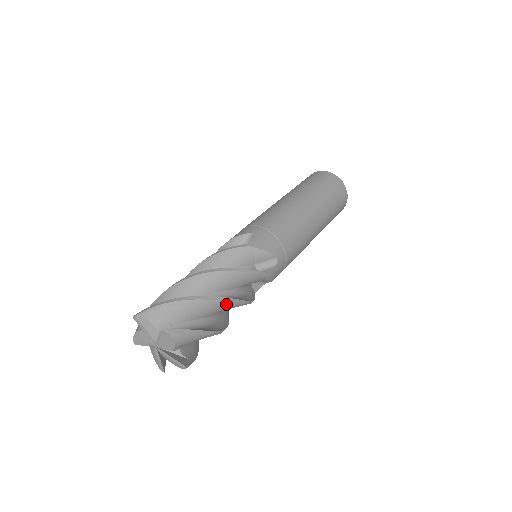
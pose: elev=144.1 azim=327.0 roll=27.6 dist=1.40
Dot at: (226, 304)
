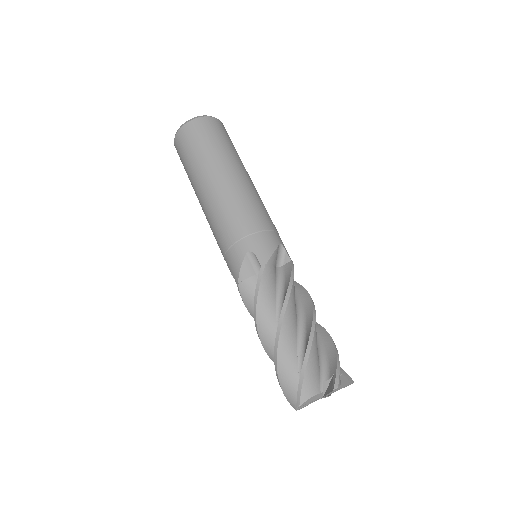
Dot at: (315, 319)
